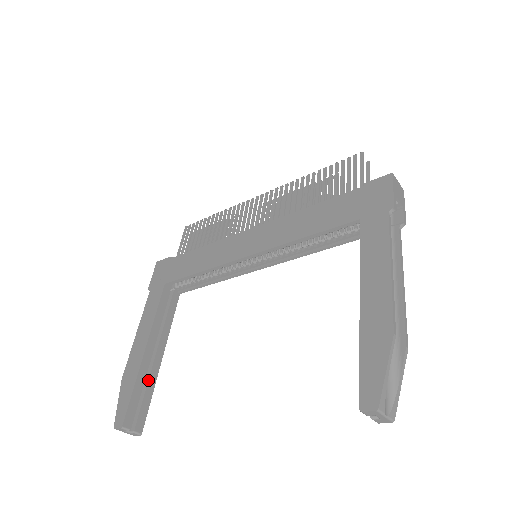
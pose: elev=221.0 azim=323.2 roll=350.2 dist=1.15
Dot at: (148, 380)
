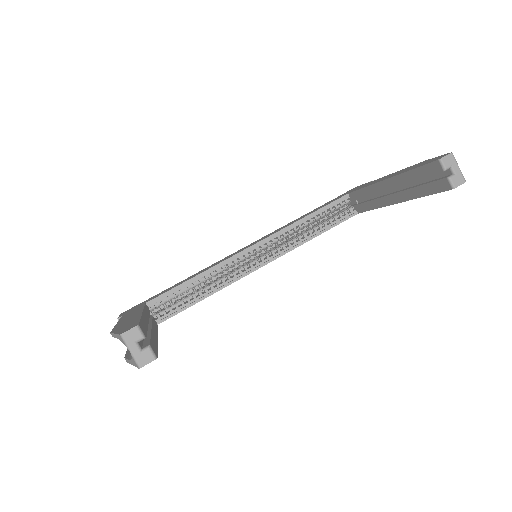
Dot at: (151, 332)
